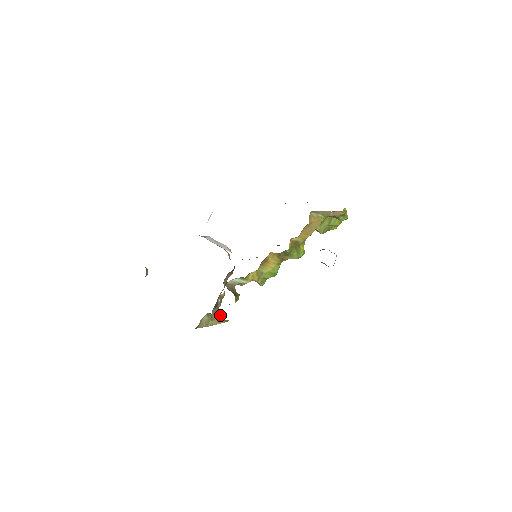
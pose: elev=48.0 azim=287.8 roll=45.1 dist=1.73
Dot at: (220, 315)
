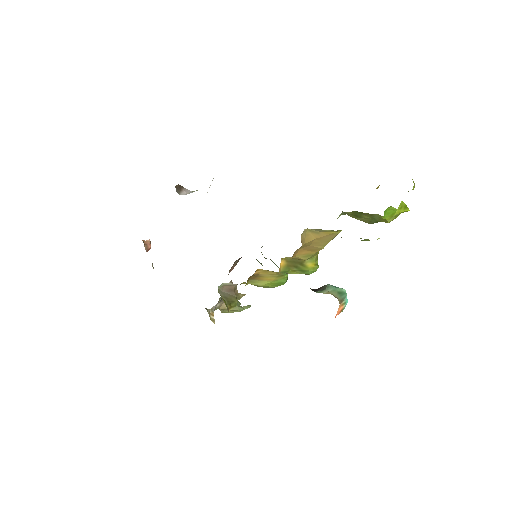
Dot at: occluded
